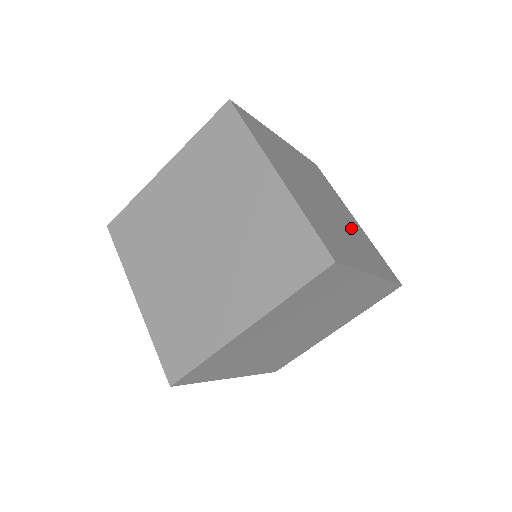
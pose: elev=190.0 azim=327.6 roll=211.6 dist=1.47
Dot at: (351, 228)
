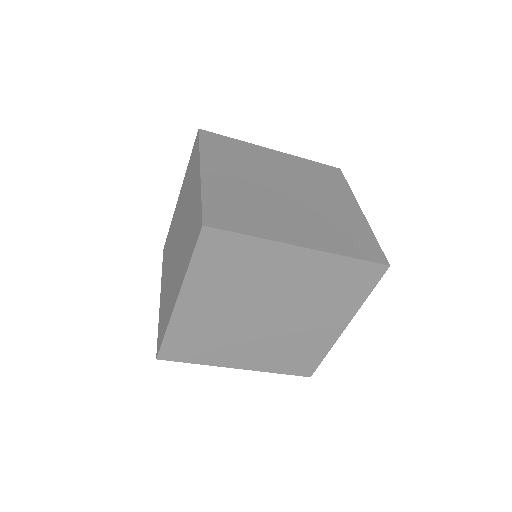
Dot at: (323, 213)
